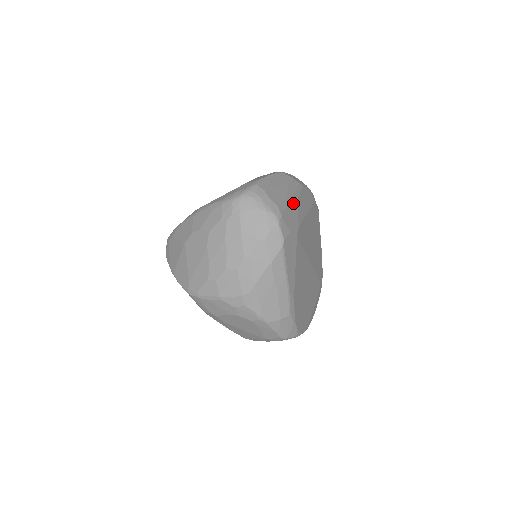
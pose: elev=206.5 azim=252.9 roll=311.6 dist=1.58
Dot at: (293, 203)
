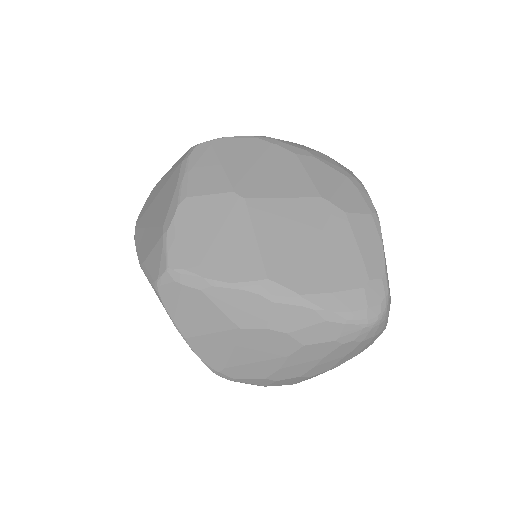
Dot at: occluded
